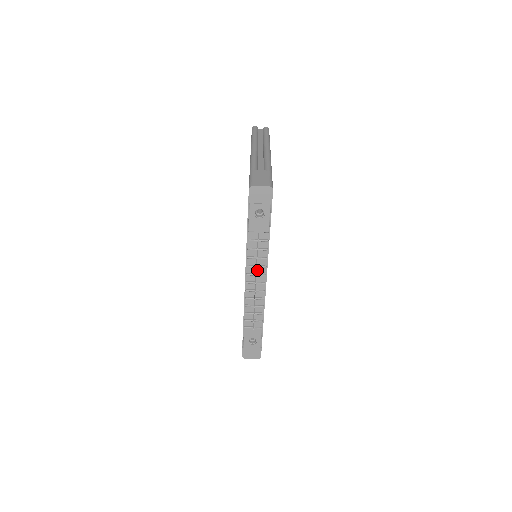
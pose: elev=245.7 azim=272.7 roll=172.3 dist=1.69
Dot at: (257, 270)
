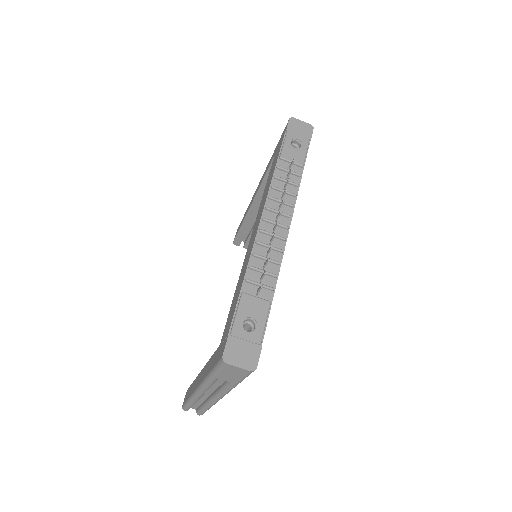
Dot at: (280, 208)
